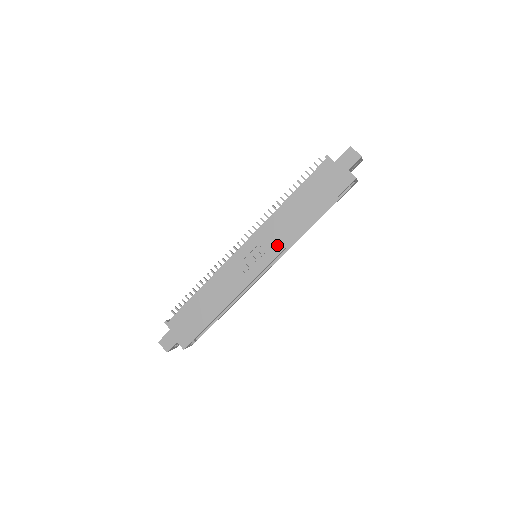
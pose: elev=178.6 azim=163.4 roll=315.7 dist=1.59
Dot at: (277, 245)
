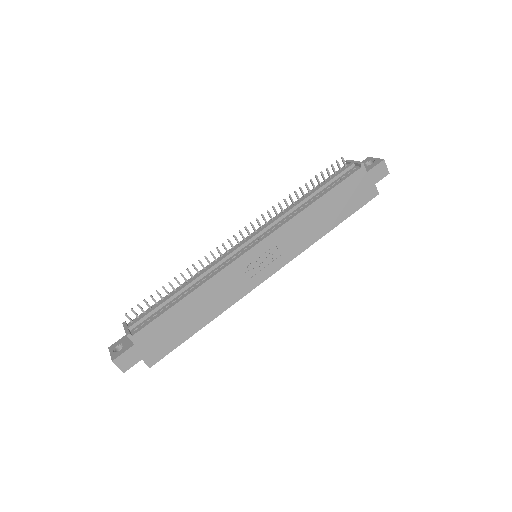
Dot at: (291, 251)
